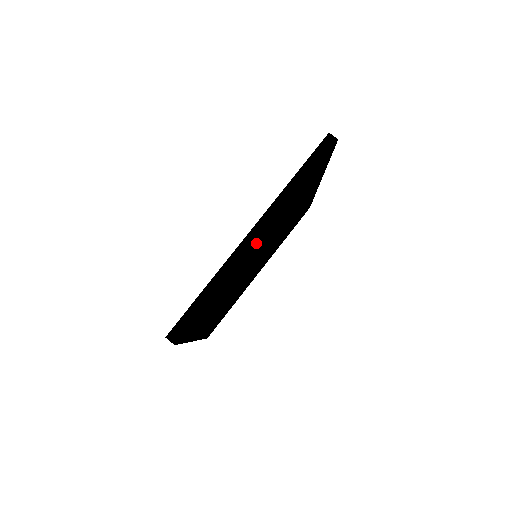
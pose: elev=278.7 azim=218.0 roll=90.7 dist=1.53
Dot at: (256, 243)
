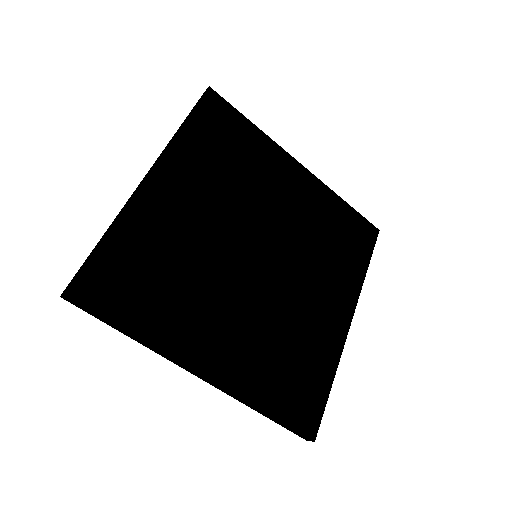
Dot at: (150, 181)
